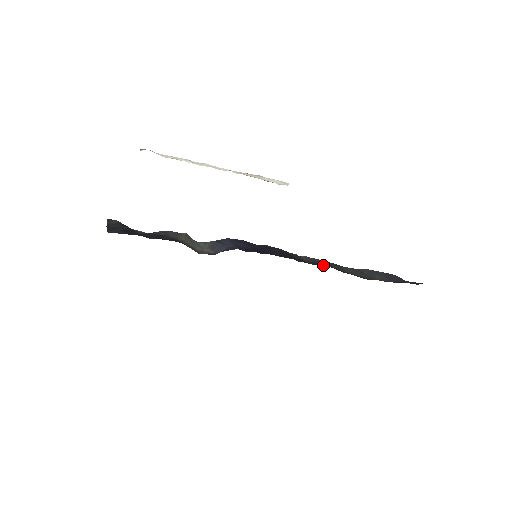
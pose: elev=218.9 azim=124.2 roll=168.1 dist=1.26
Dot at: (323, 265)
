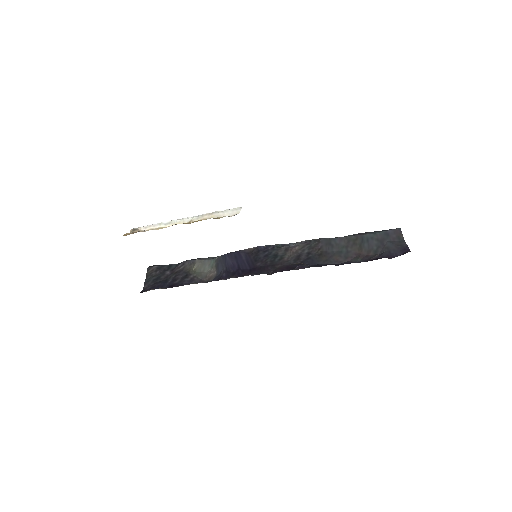
Dot at: (303, 259)
